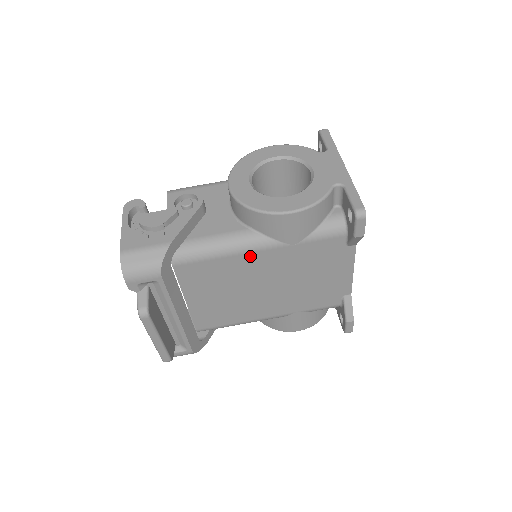
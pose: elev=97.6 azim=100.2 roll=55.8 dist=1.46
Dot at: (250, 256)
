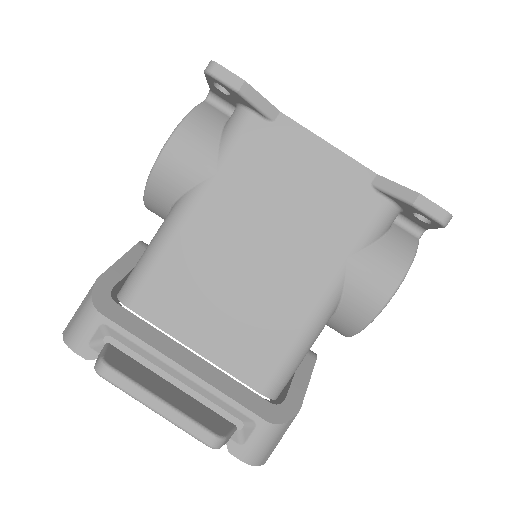
Dot at: (190, 227)
